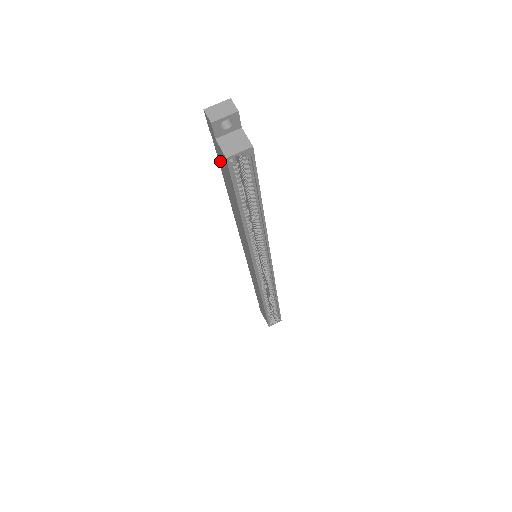
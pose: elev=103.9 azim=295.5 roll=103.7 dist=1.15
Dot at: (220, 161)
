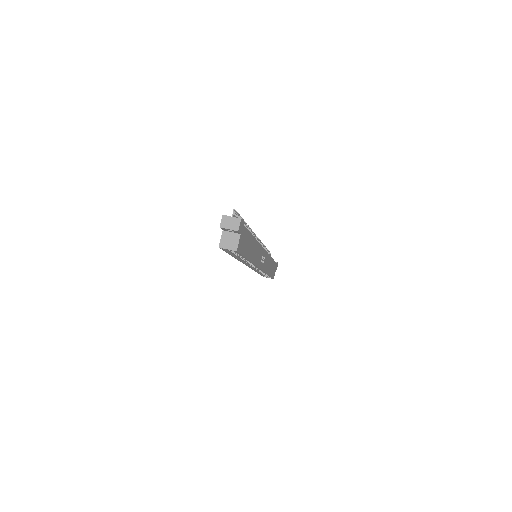
Dot at: occluded
